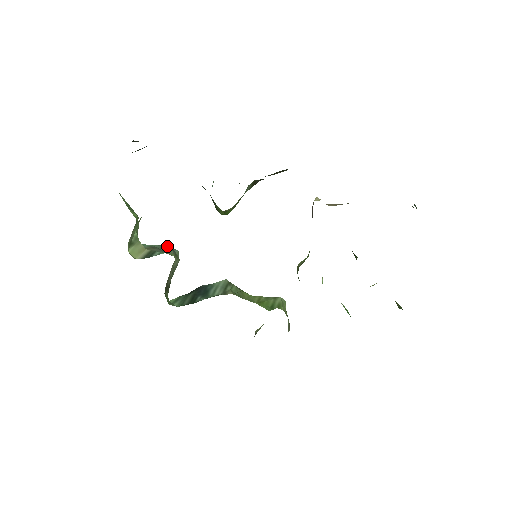
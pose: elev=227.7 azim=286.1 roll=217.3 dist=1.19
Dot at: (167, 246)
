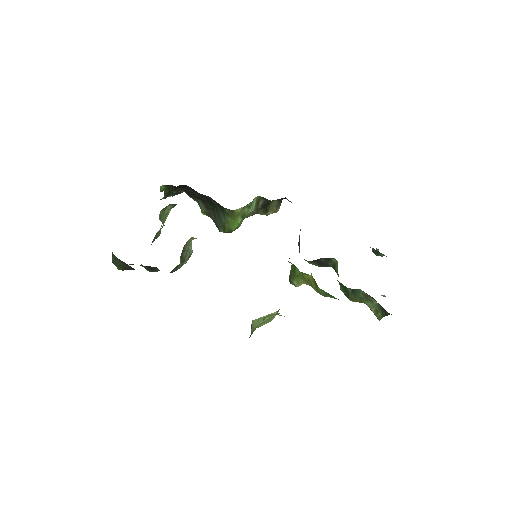
Dot at: occluded
